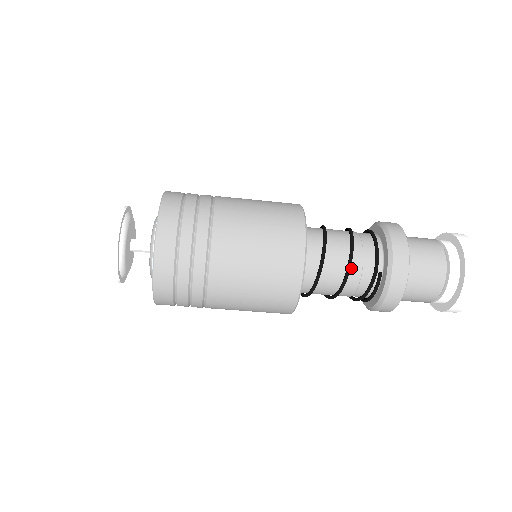
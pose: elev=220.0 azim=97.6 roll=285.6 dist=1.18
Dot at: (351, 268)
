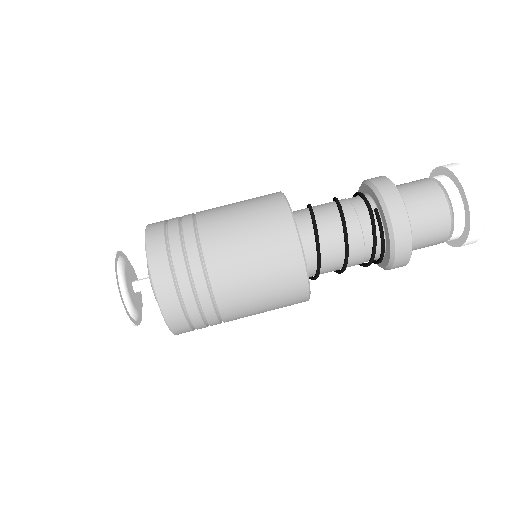
Dot at: (345, 216)
